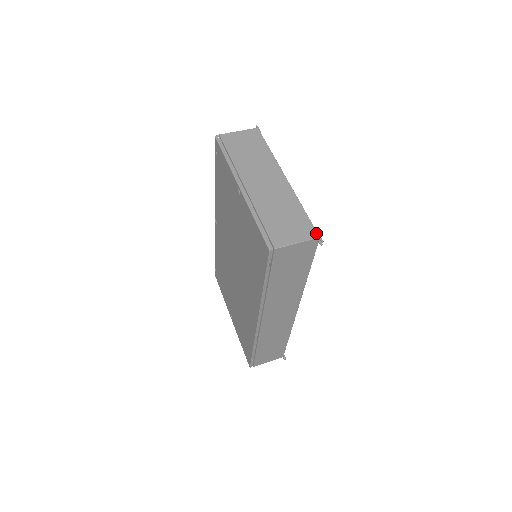
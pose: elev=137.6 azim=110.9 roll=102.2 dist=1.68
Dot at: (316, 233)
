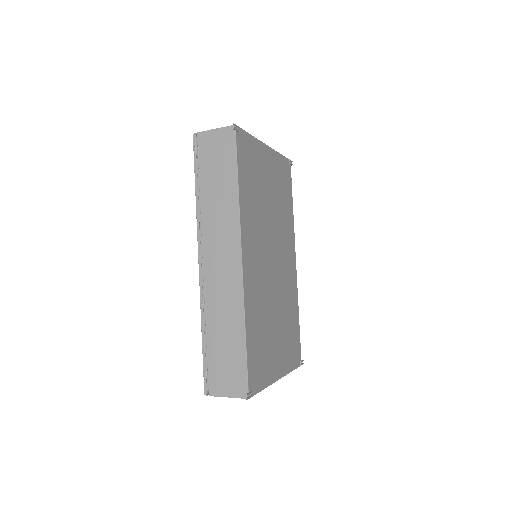
Dot at: (236, 126)
